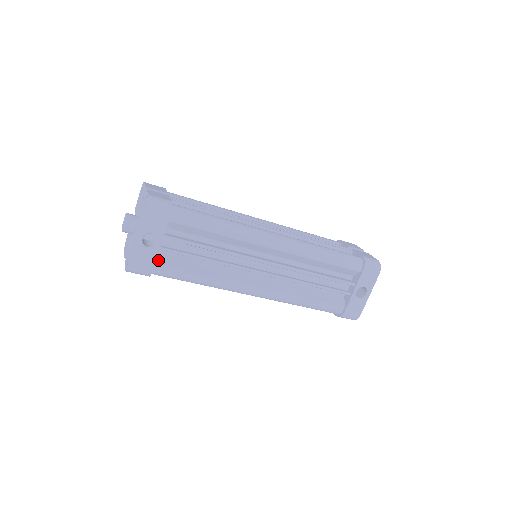
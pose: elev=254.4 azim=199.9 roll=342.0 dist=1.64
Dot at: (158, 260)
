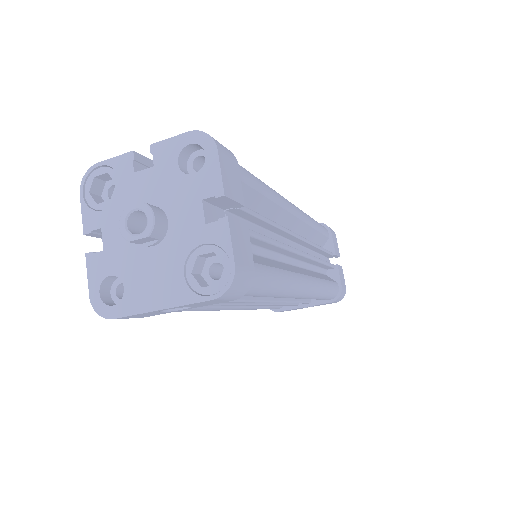
Dot at: occluded
